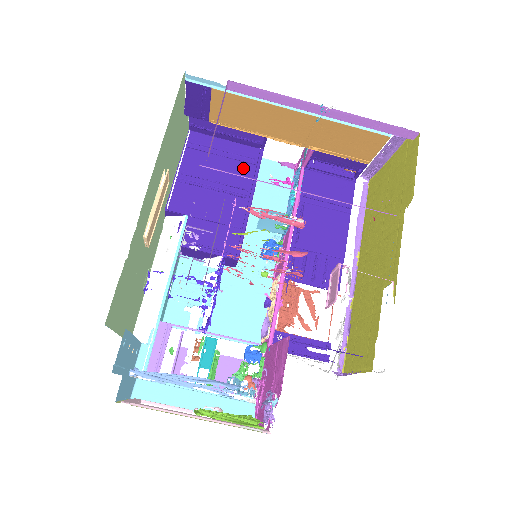
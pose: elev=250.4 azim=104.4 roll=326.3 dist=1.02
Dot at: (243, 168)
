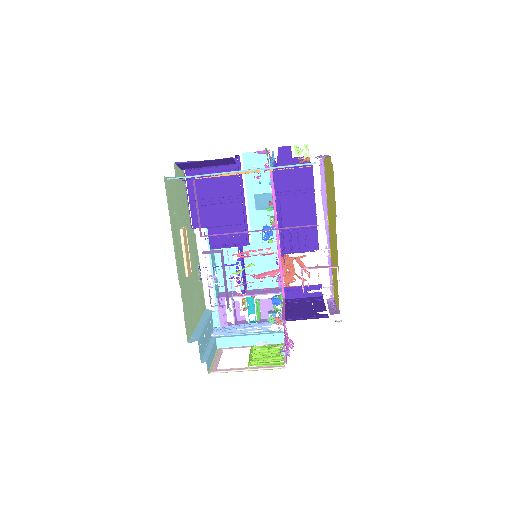
Dot at: (230, 179)
